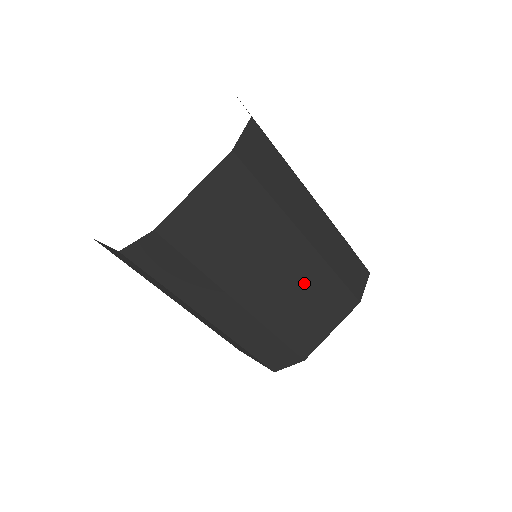
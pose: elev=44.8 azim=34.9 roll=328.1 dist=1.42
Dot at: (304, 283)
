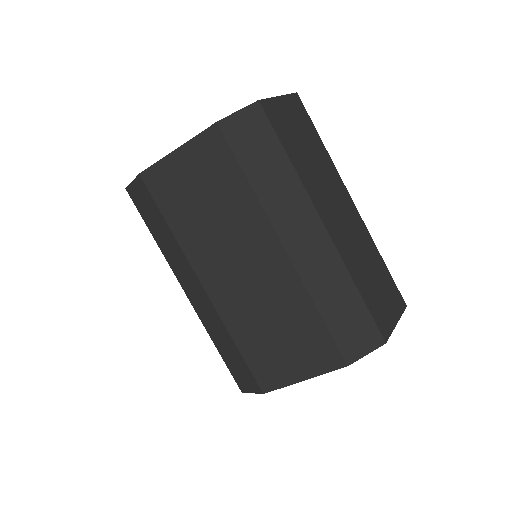
Dot at: (275, 299)
